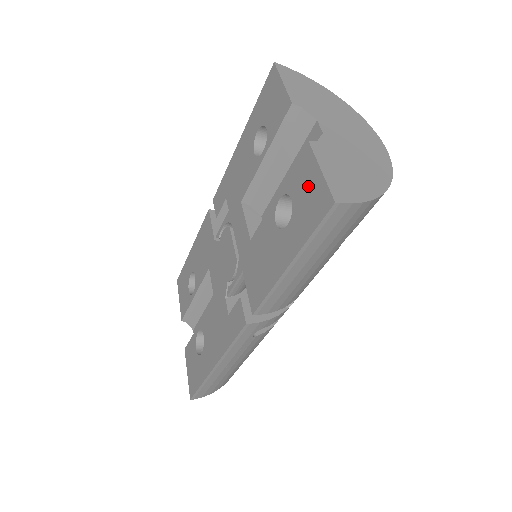
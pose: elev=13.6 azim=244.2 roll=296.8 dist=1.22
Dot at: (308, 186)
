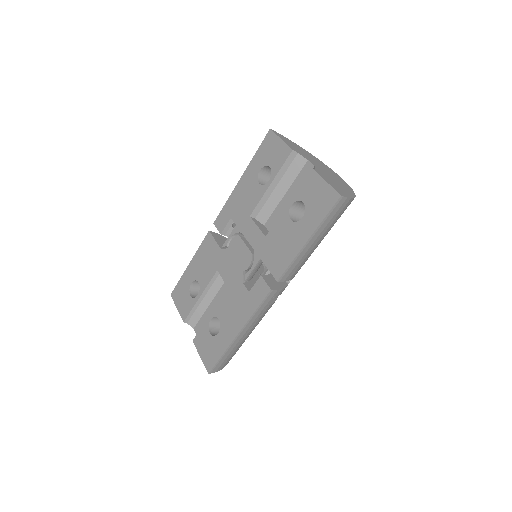
Dot at: (317, 192)
